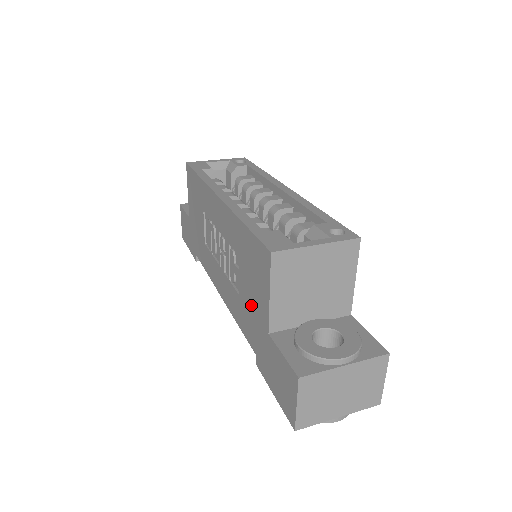
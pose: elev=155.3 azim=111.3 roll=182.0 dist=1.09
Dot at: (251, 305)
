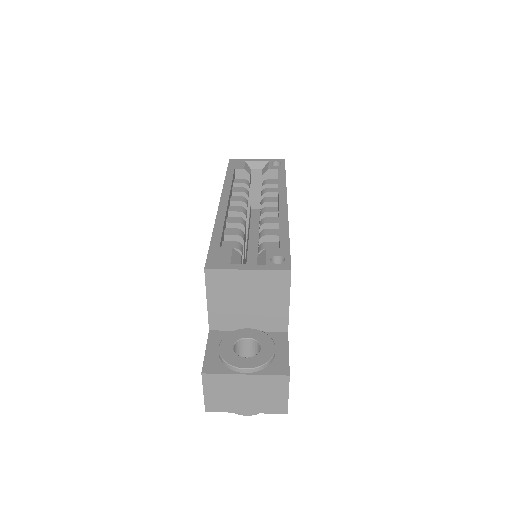
Dot at: occluded
